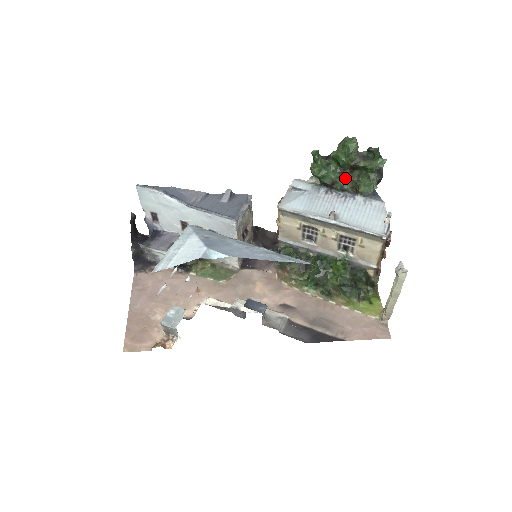
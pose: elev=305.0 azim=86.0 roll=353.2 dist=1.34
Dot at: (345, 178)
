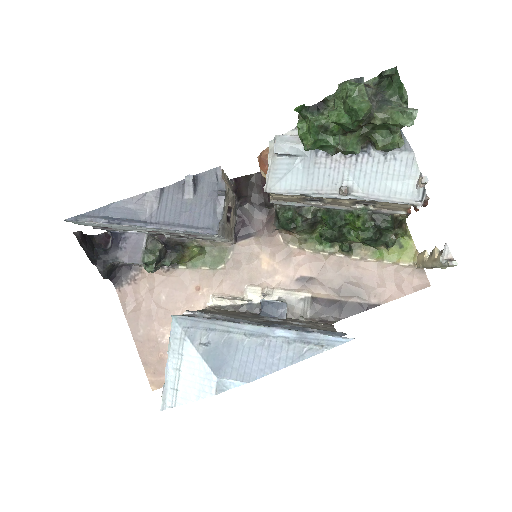
Dot at: (354, 139)
